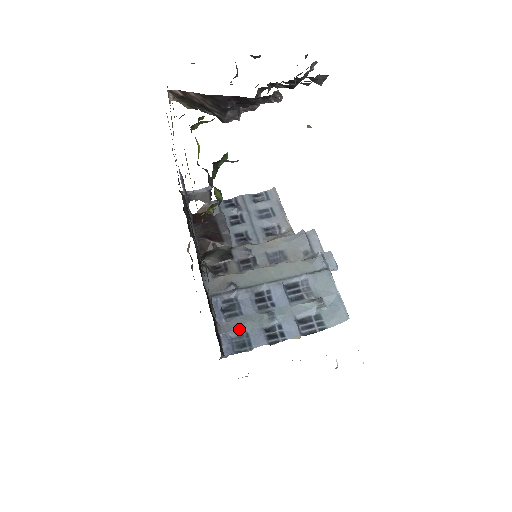
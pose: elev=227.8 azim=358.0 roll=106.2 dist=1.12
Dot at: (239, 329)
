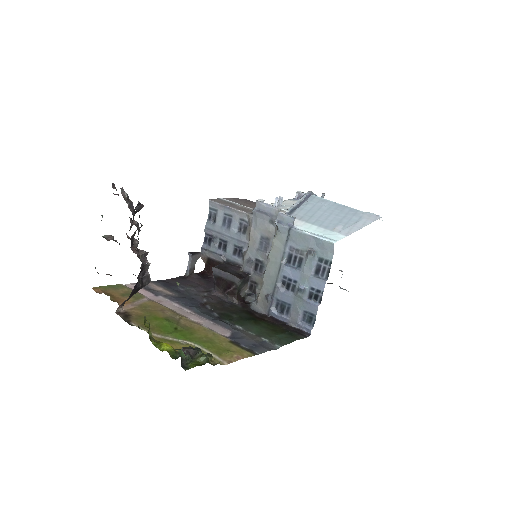
Dot at: (299, 314)
